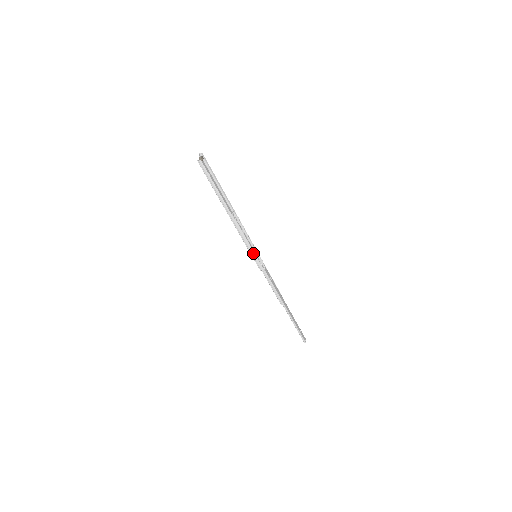
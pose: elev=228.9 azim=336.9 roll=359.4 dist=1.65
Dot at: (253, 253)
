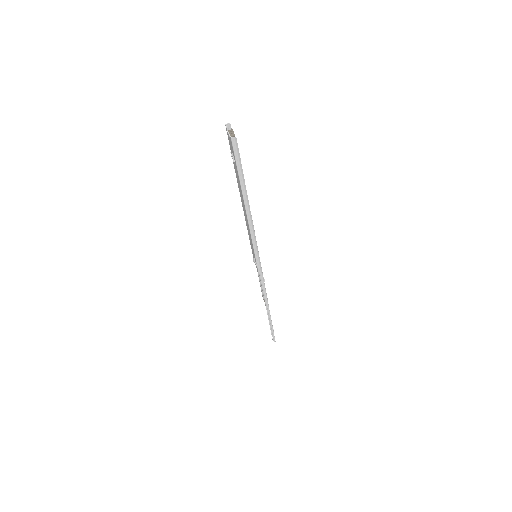
Dot at: (258, 254)
